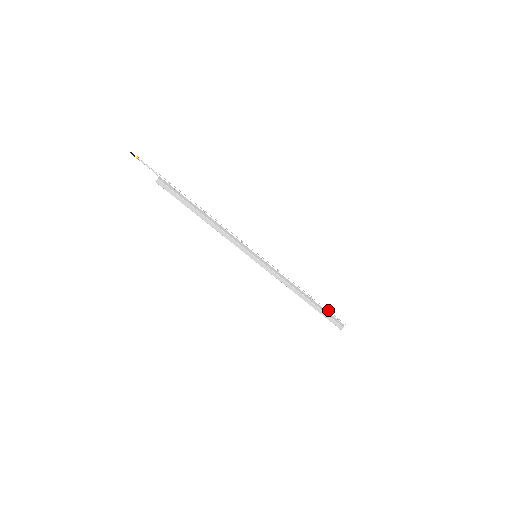
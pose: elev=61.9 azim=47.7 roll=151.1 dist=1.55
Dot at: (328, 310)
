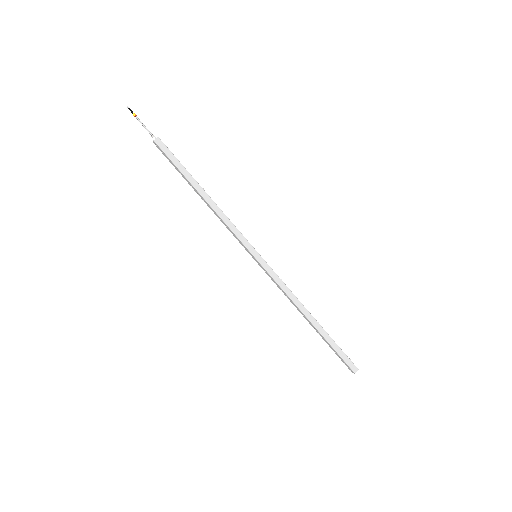
Dot at: occluded
